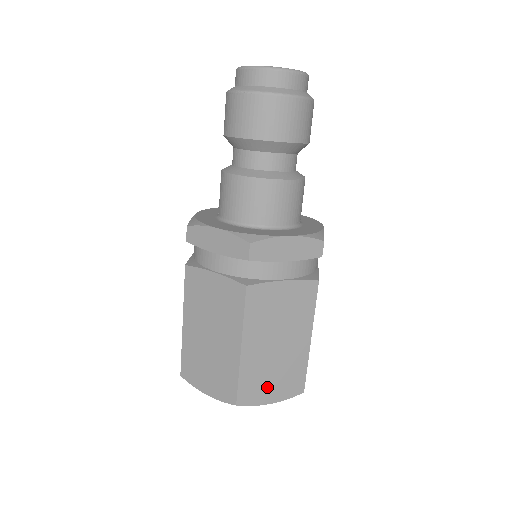
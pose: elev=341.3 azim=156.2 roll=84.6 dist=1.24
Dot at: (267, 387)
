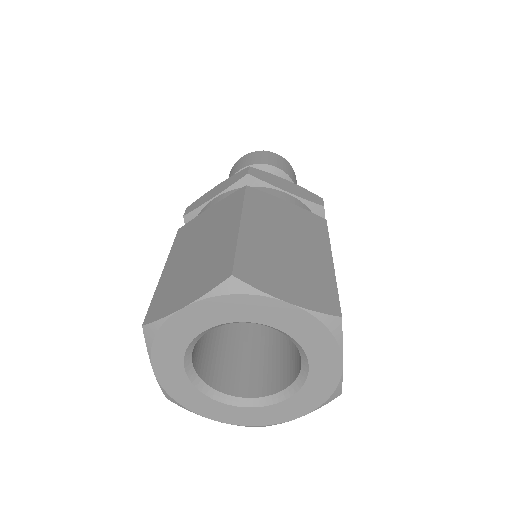
Dot at: occluded
